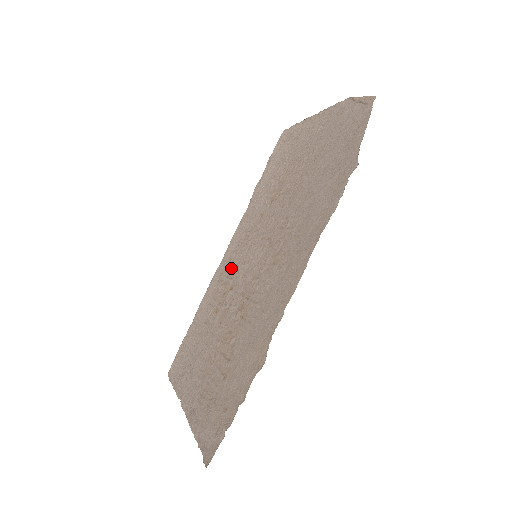
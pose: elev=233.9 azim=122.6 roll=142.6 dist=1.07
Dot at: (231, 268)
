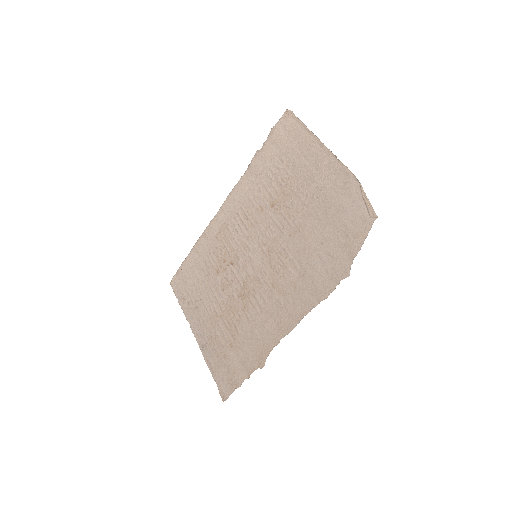
Dot at: (230, 237)
